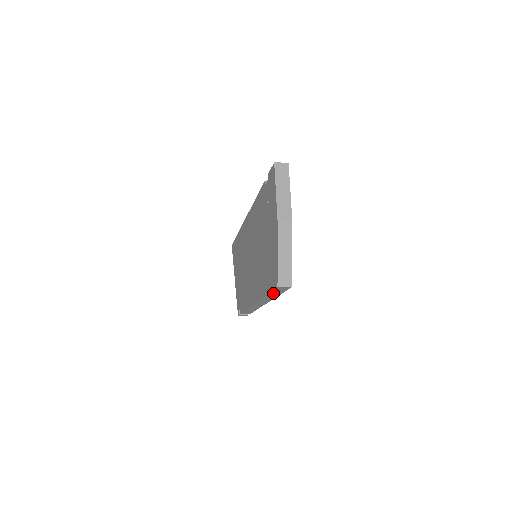
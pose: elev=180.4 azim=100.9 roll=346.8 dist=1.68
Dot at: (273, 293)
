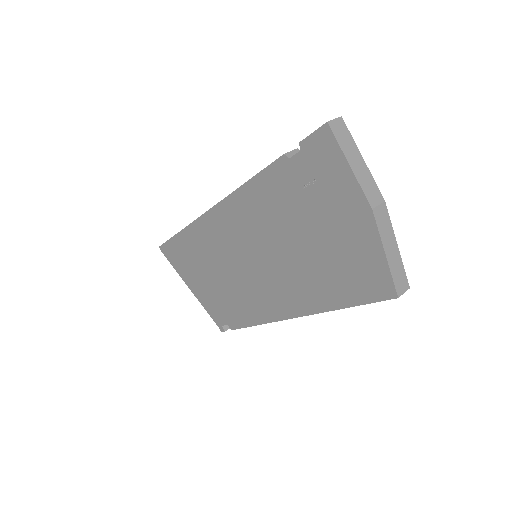
Dot at: occluded
